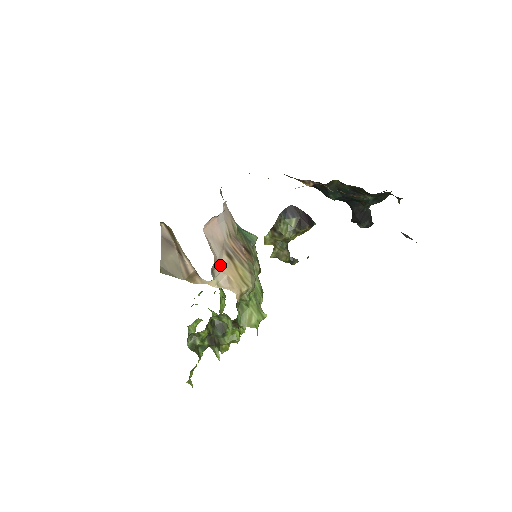
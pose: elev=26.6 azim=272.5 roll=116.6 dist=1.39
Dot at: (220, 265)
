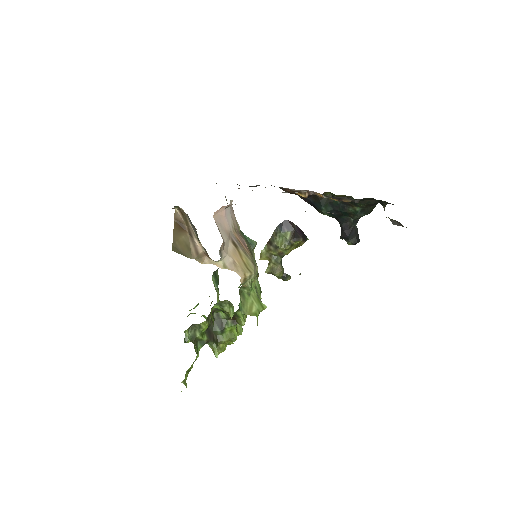
Dot at: (227, 249)
